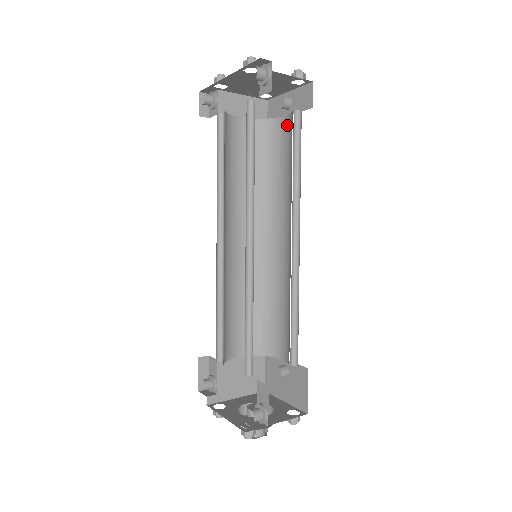
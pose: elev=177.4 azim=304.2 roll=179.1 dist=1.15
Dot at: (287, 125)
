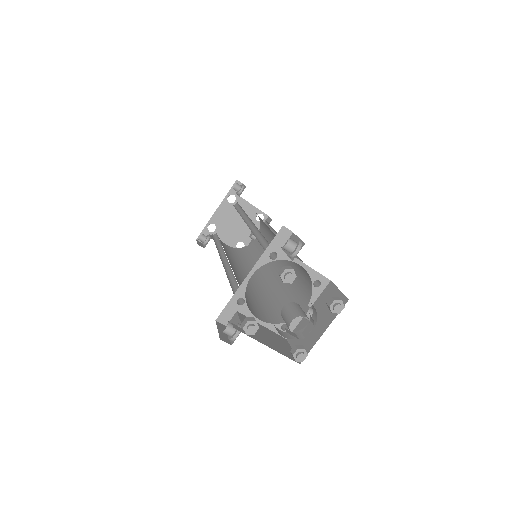
Dot at: occluded
